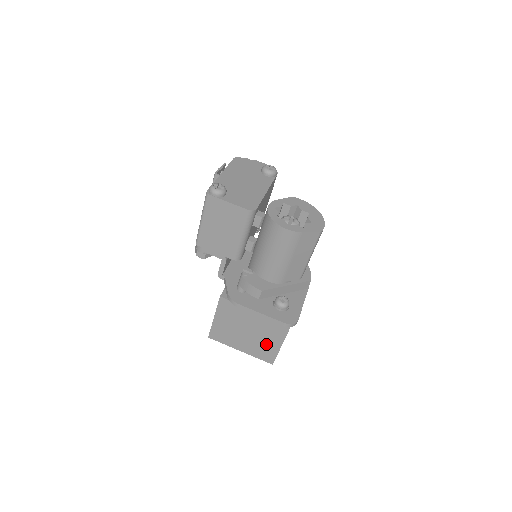
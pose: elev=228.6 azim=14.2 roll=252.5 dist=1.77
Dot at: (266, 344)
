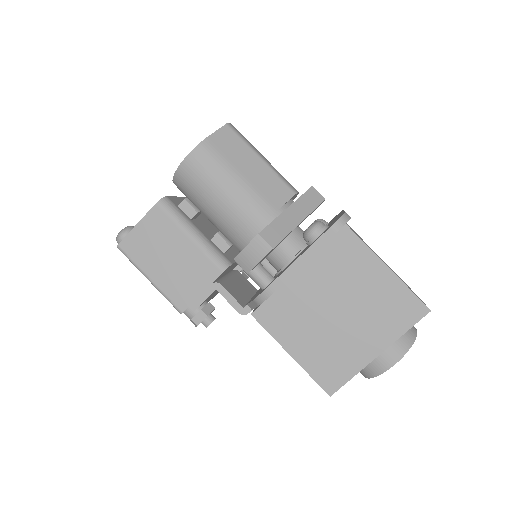
Dot at: (375, 294)
